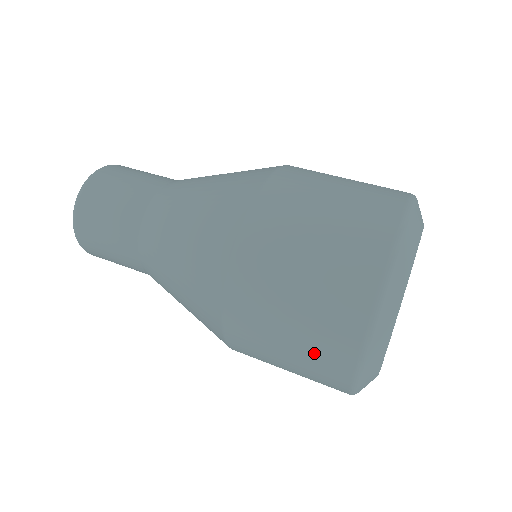
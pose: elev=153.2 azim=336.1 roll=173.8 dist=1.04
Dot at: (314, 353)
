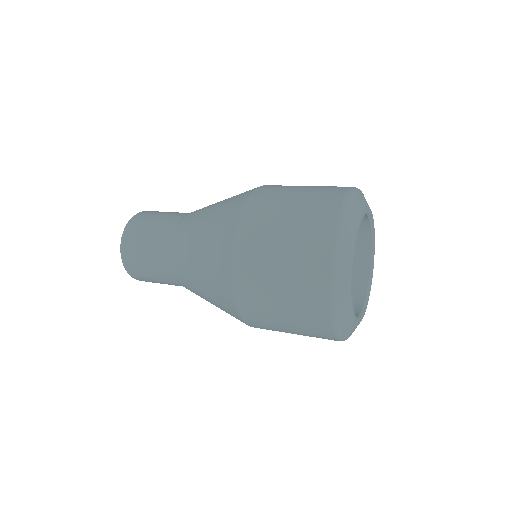
Dot at: (306, 330)
